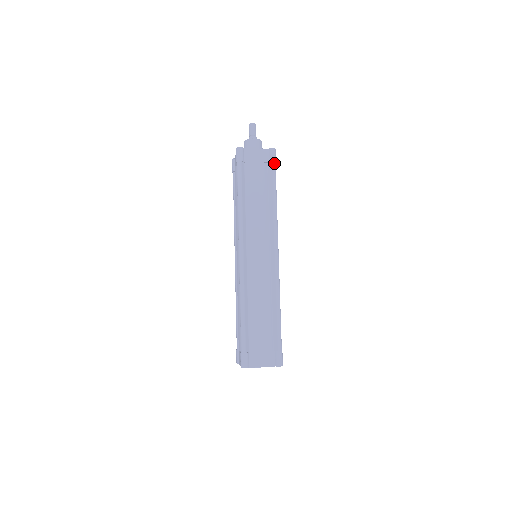
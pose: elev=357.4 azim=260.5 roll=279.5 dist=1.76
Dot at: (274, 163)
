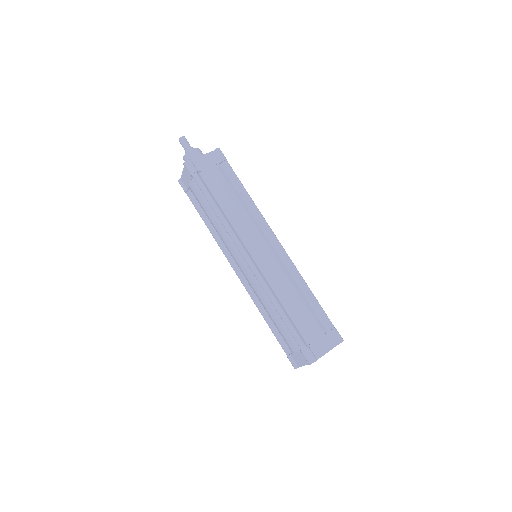
Dot at: (226, 161)
